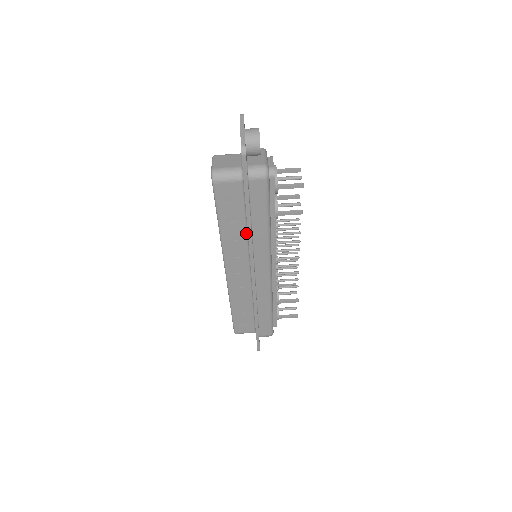
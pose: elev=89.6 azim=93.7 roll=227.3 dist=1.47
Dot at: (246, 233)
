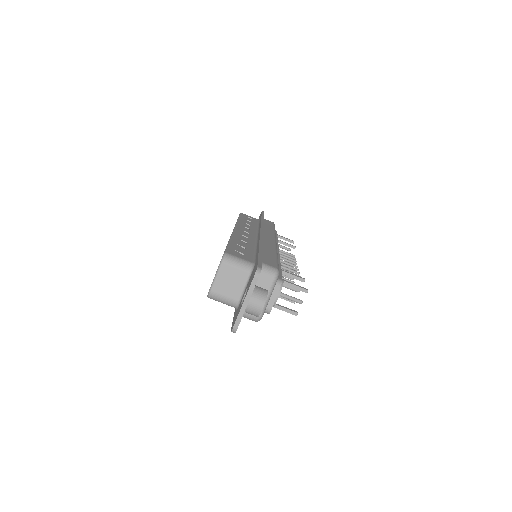
Dot at: occluded
